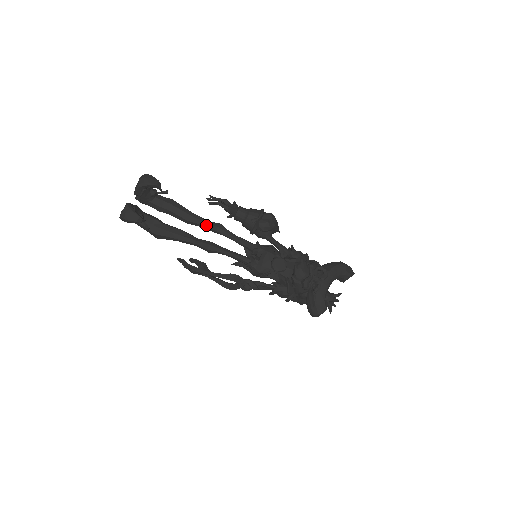
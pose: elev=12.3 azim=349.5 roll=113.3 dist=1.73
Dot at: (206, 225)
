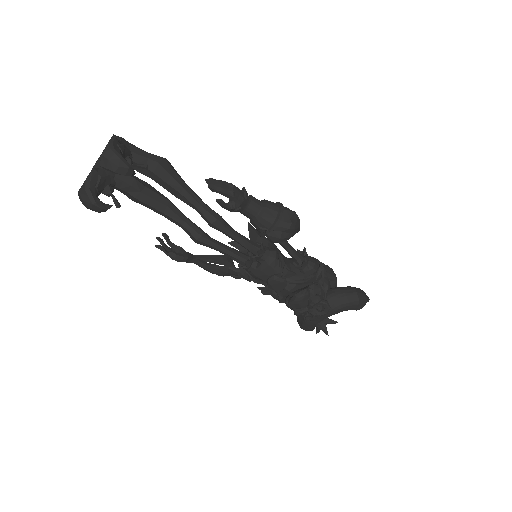
Dot at: (199, 212)
